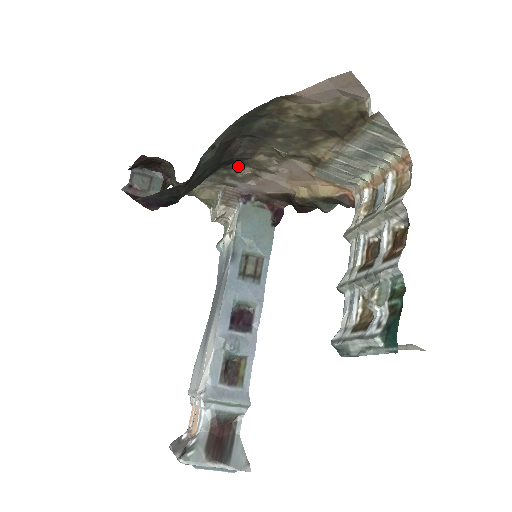
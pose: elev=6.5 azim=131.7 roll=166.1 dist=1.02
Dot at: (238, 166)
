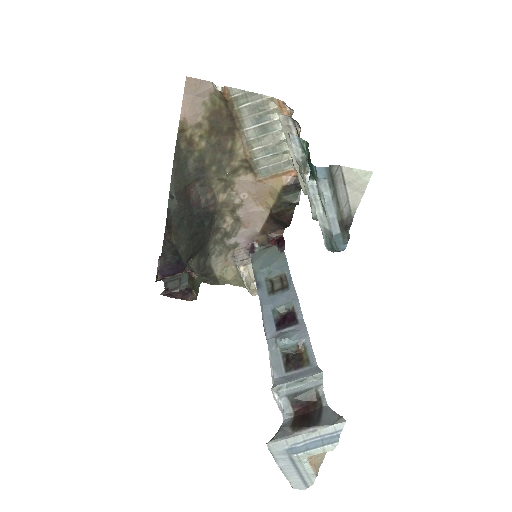
Dot at: (221, 221)
